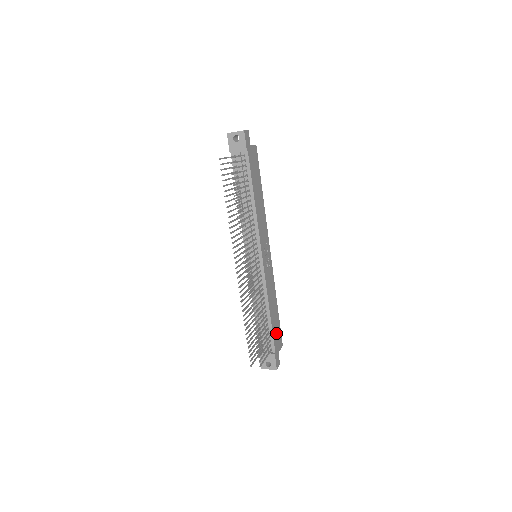
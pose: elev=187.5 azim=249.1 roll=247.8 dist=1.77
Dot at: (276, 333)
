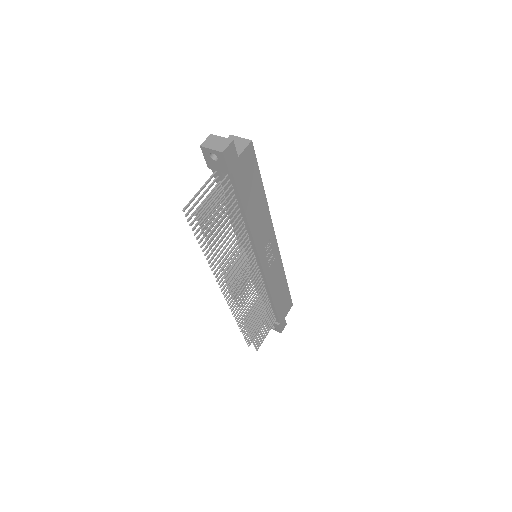
Dot at: (282, 306)
